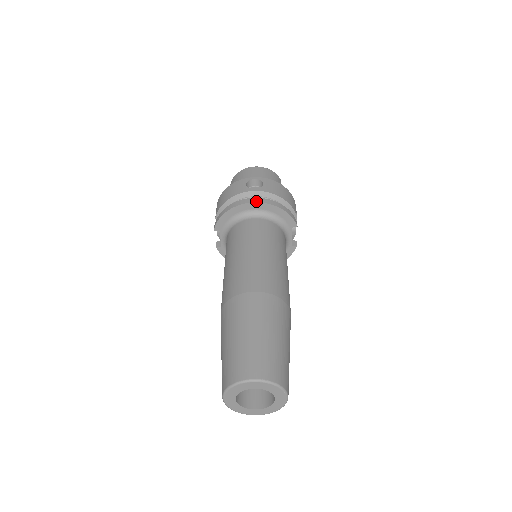
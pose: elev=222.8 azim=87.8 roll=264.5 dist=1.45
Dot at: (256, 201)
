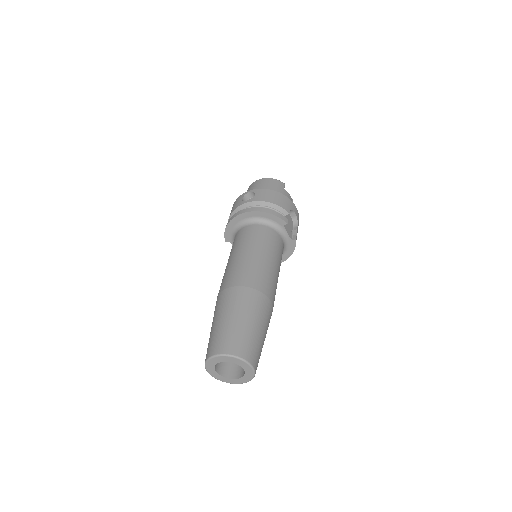
Dot at: (245, 211)
